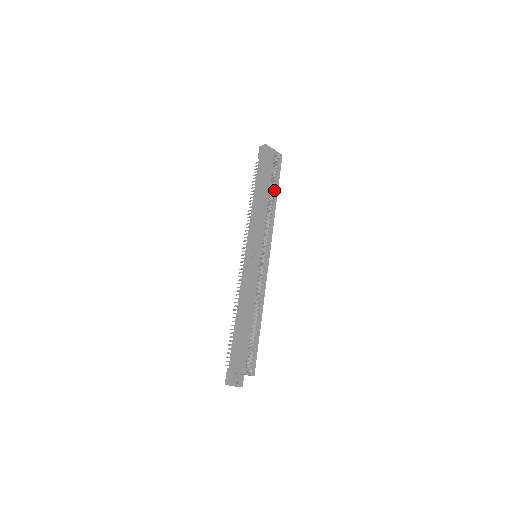
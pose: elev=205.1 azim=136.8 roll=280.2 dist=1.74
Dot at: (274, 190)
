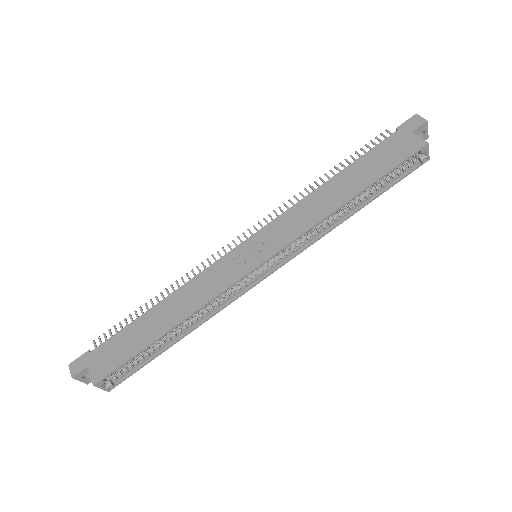
Dot at: (367, 197)
